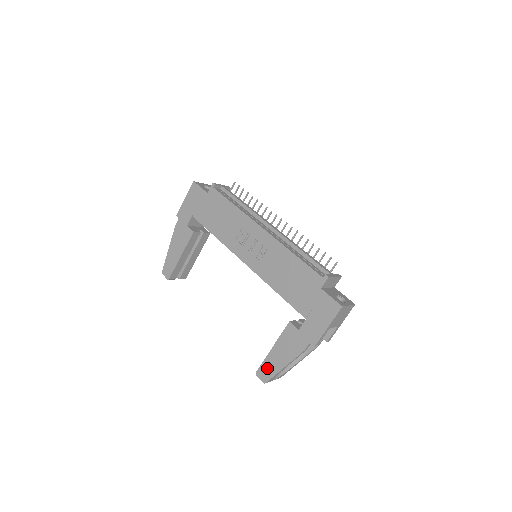
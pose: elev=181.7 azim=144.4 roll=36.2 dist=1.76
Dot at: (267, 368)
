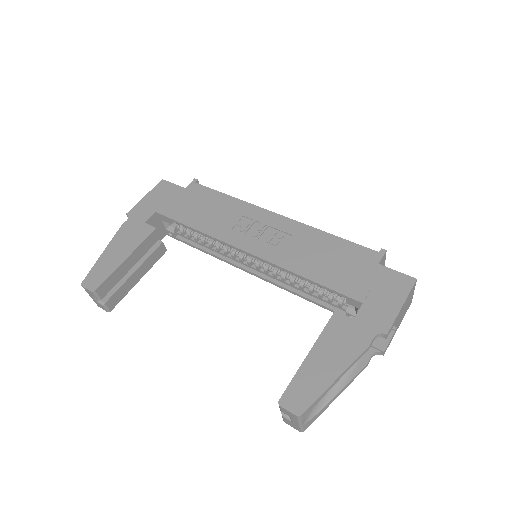
Dot at: (302, 388)
